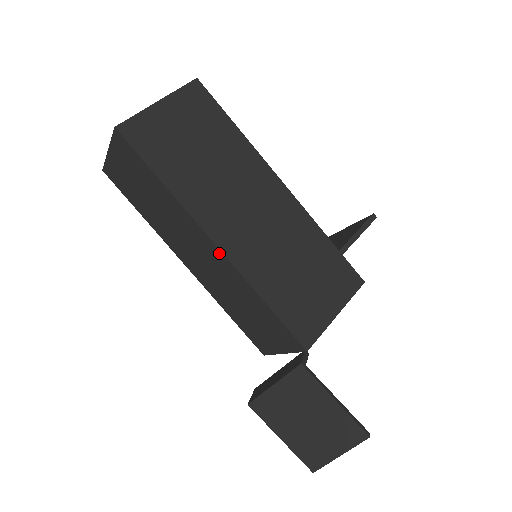
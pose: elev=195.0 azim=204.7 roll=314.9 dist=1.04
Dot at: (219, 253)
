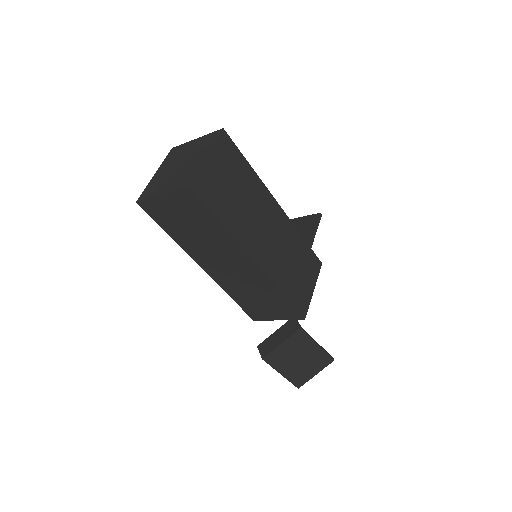
Dot at: (256, 267)
